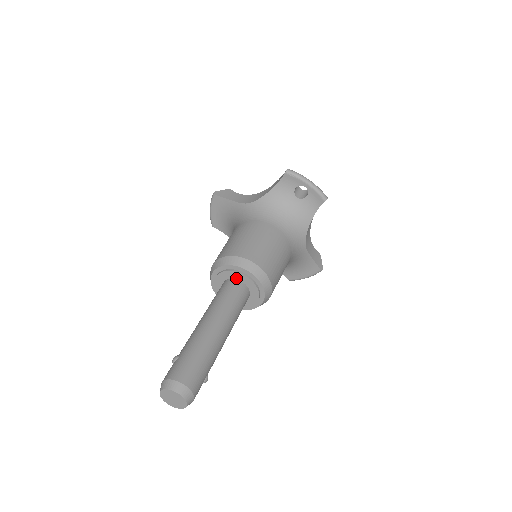
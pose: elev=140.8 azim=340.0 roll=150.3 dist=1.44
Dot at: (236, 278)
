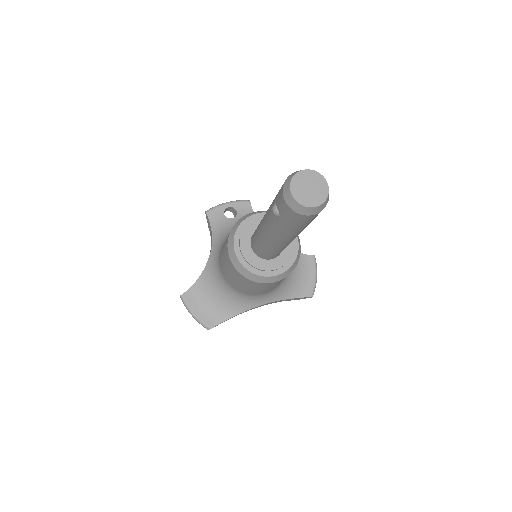
Dot at: (254, 231)
